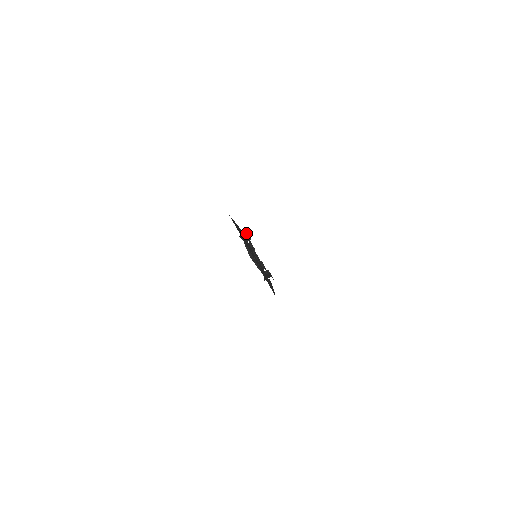
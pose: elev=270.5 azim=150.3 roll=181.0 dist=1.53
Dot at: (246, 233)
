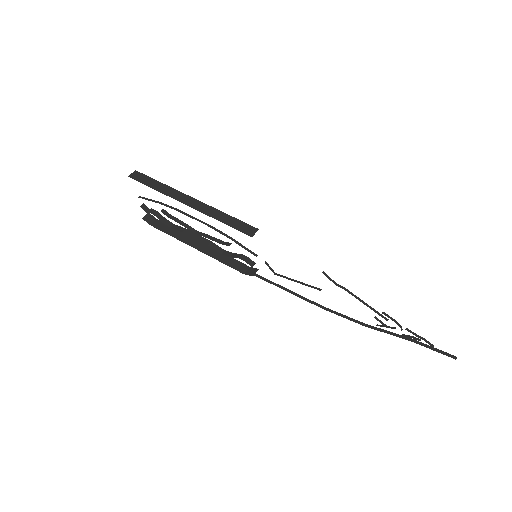
Dot at: (226, 218)
